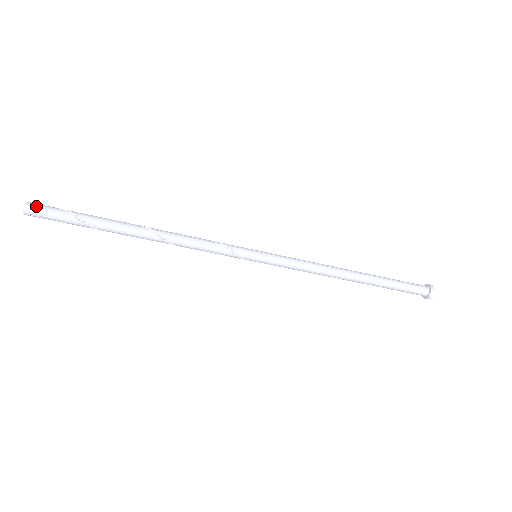
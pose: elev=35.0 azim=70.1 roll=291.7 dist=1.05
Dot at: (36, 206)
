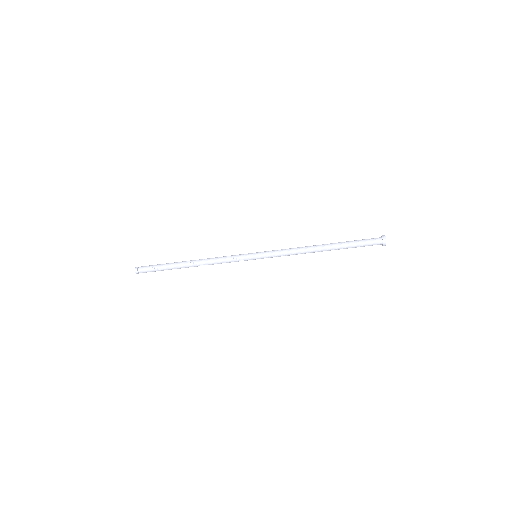
Dot at: (139, 270)
